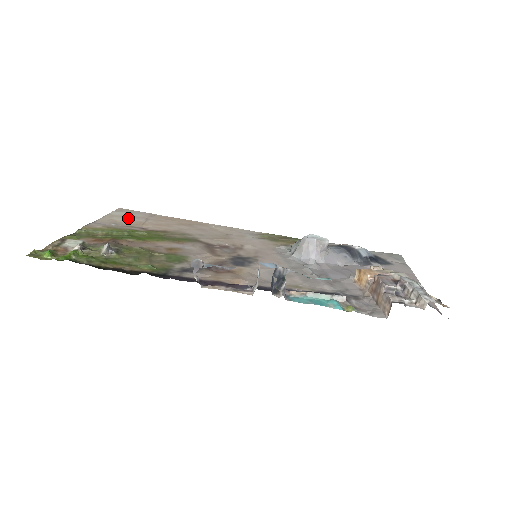
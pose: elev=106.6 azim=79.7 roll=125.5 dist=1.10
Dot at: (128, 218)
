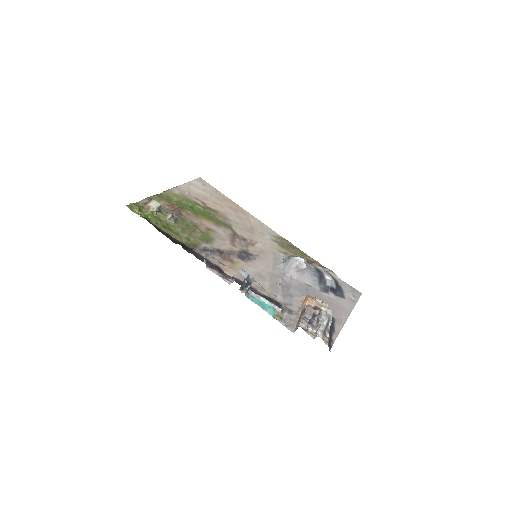
Dot at: (200, 190)
